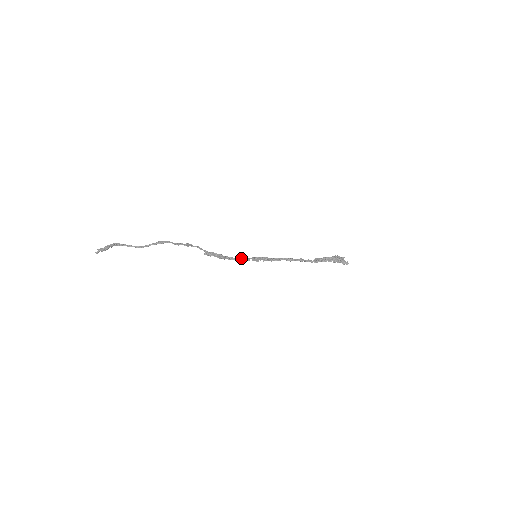
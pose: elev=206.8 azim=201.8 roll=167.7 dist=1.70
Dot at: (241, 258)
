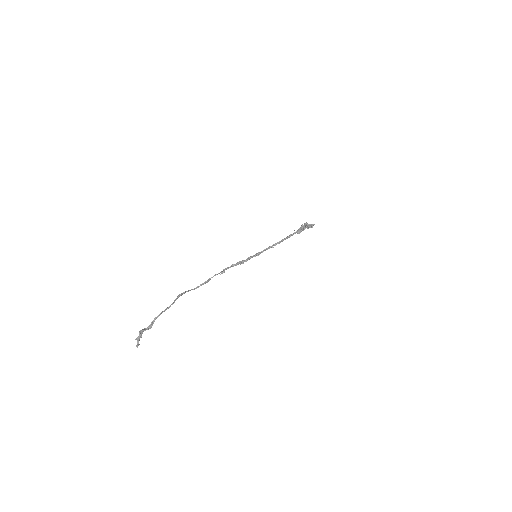
Dot at: (247, 258)
